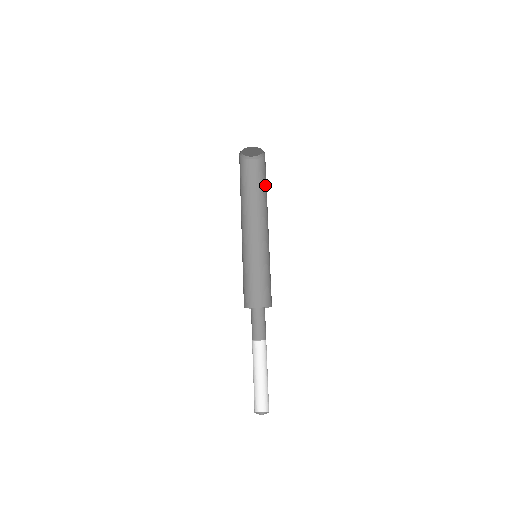
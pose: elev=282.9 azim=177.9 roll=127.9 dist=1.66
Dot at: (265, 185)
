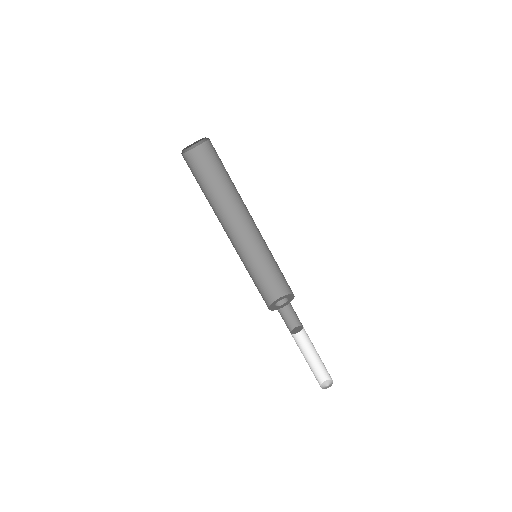
Dot at: (224, 175)
